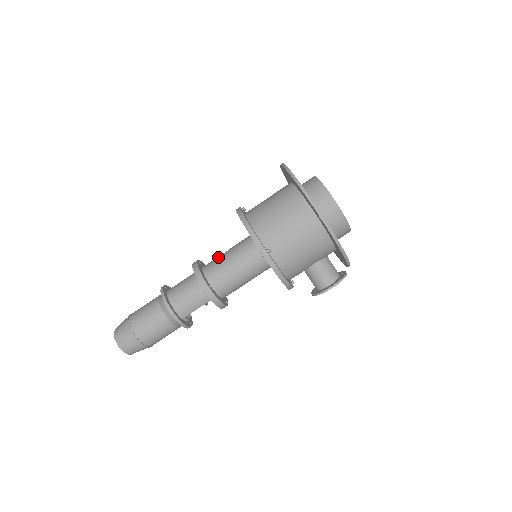
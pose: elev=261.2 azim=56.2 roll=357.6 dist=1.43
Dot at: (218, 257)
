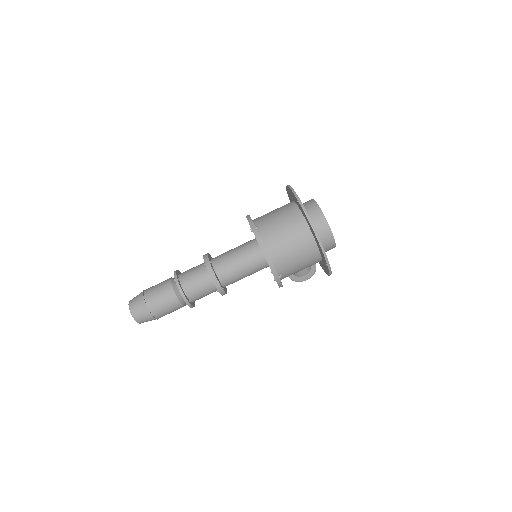
Dot at: (228, 260)
